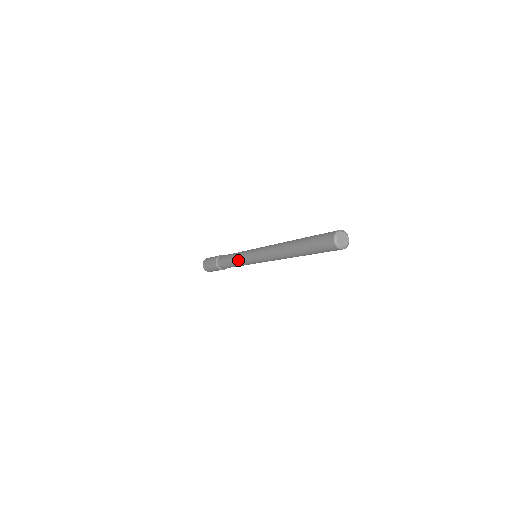
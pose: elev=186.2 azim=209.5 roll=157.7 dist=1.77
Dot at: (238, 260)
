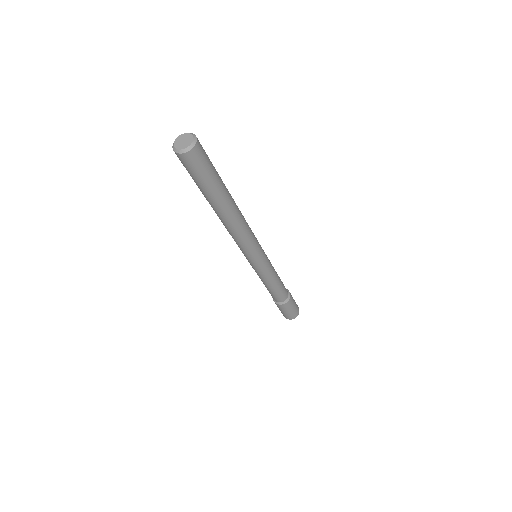
Dot at: occluded
